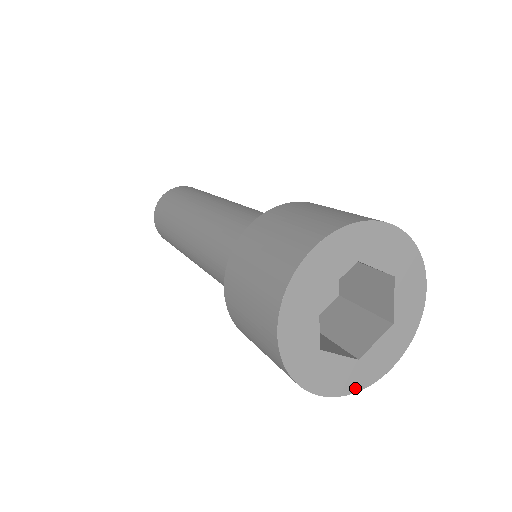
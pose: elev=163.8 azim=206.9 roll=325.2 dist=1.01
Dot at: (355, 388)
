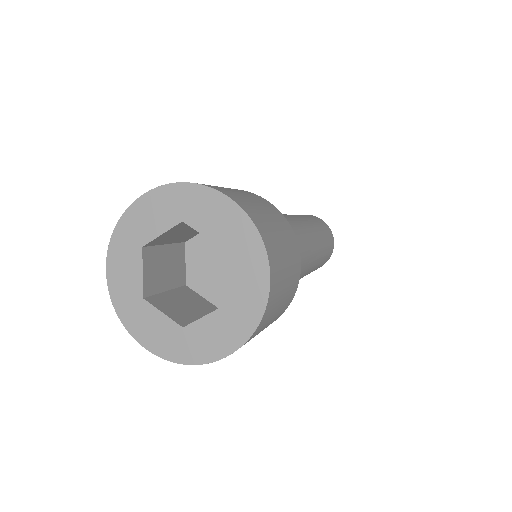
Dot at: (250, 328)
